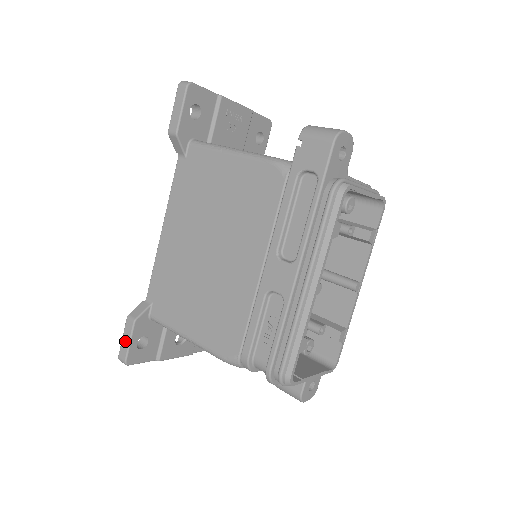
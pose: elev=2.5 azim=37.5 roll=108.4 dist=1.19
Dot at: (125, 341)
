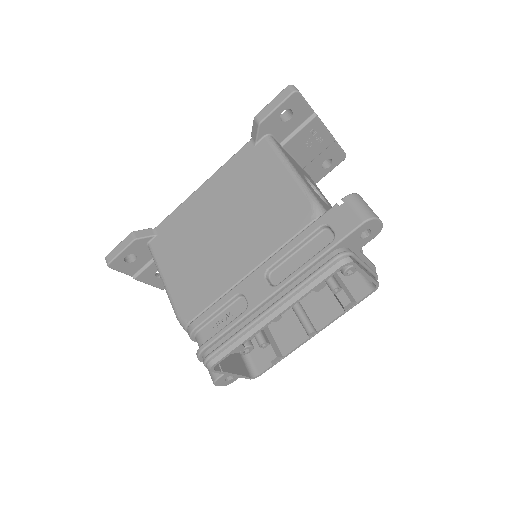
Dot at: (118, 249)
